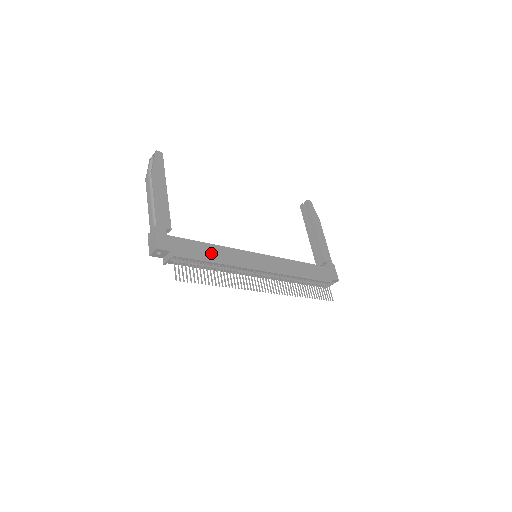
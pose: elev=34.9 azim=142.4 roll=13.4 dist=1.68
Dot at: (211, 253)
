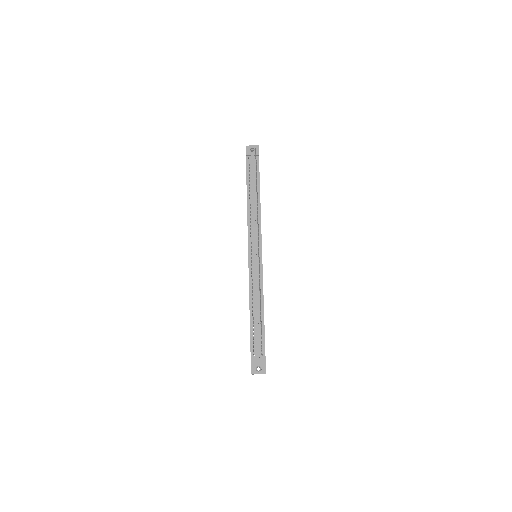
Dot at: occluded
